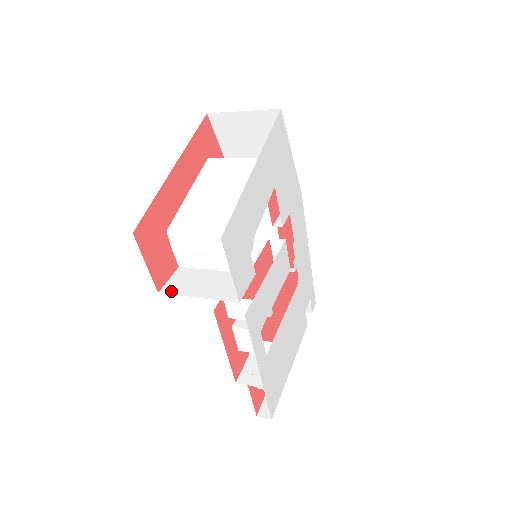
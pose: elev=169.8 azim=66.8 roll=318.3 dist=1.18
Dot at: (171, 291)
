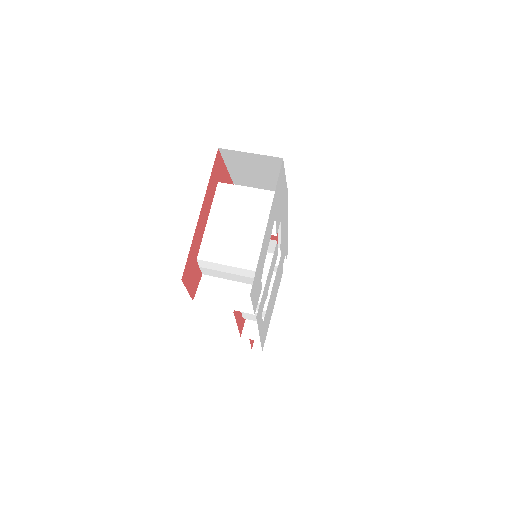
Dot at: (202, 300)
